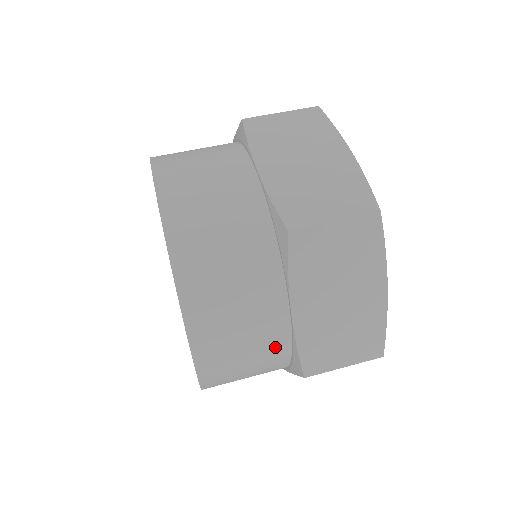
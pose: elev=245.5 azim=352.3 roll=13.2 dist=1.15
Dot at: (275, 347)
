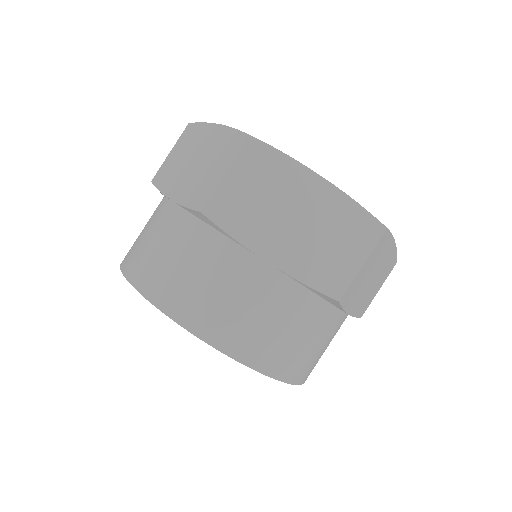
Dot at: (292, 300)
